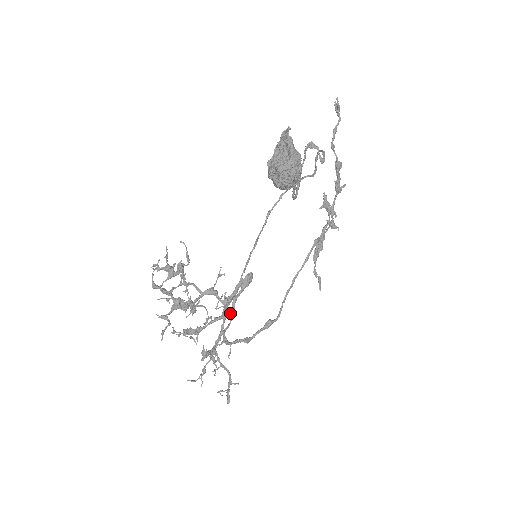
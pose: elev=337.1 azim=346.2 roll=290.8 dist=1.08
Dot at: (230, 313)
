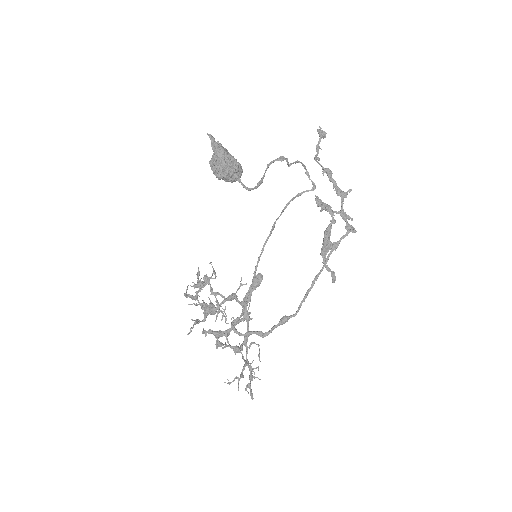
Dot at: (242, 309)
